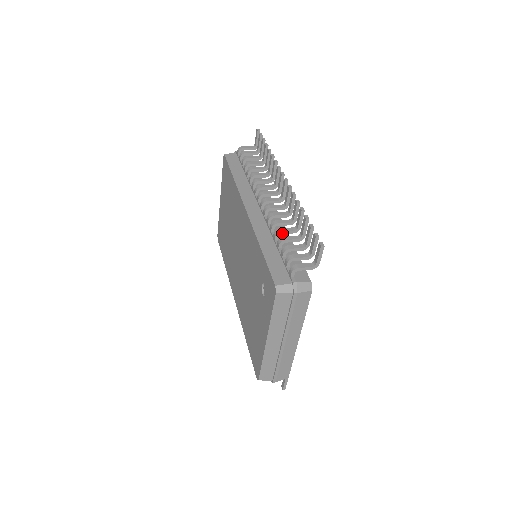
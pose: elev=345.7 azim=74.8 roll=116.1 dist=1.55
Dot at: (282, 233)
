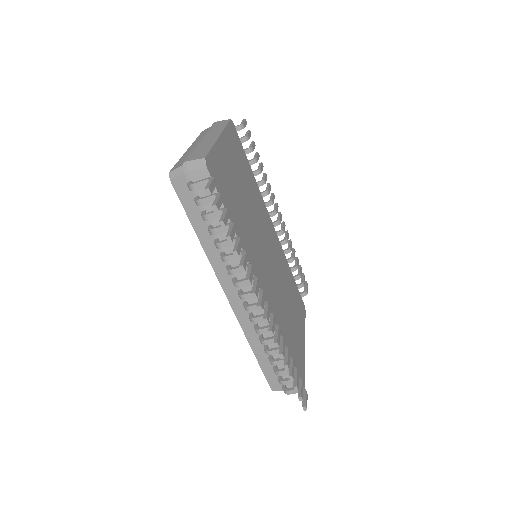
Dot at: occluded
